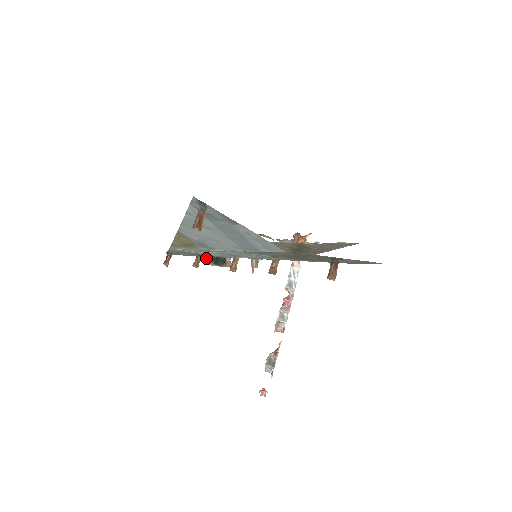
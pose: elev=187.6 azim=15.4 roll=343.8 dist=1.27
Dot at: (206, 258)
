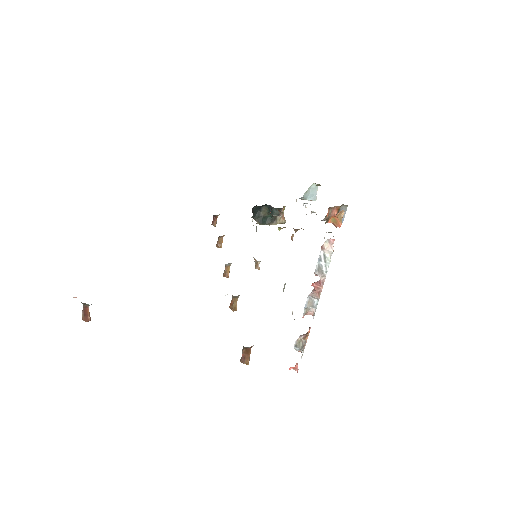
Dot at: occluded
